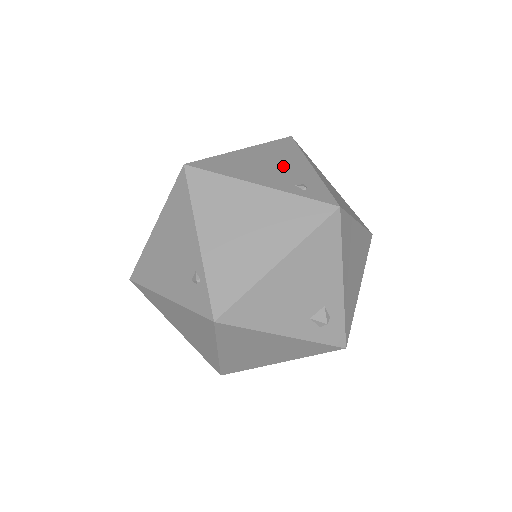
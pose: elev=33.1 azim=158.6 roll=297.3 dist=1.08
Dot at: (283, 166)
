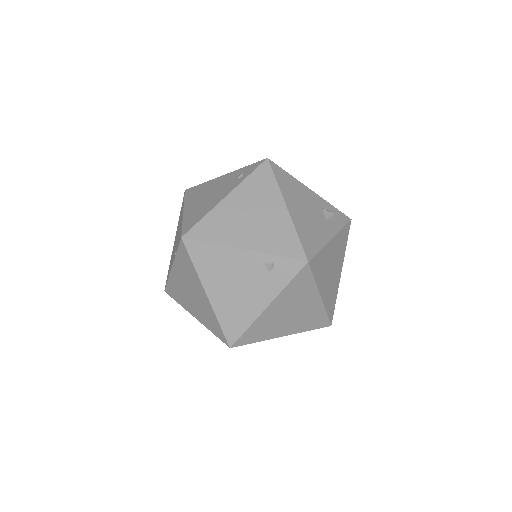
Dot at: (214, 189)
